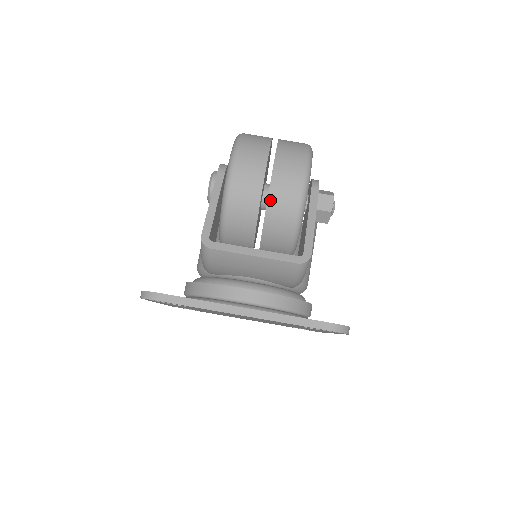
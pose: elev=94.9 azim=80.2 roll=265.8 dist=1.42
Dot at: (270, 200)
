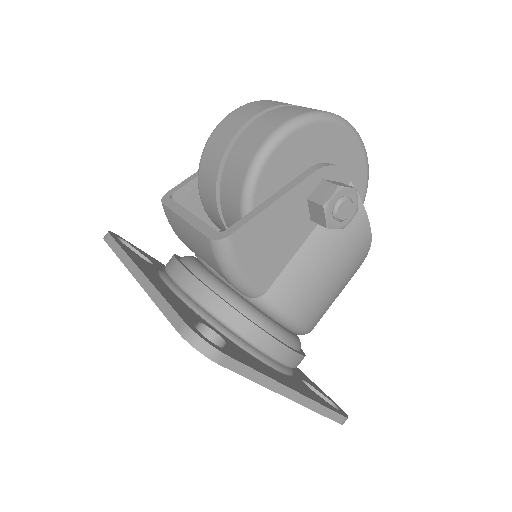
Dot at: (228, 160)
